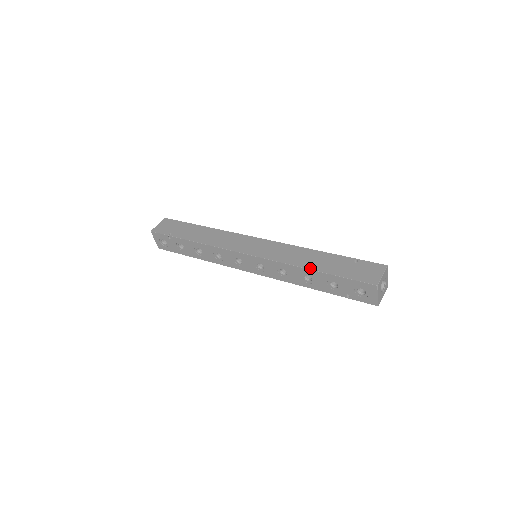
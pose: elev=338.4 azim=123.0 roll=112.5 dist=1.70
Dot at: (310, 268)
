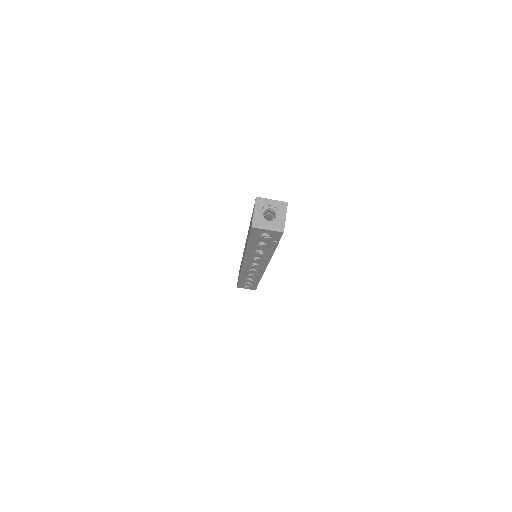
Dot at: (246, 247)
